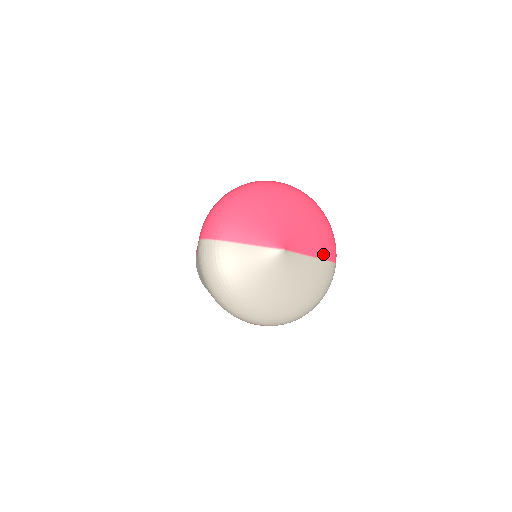
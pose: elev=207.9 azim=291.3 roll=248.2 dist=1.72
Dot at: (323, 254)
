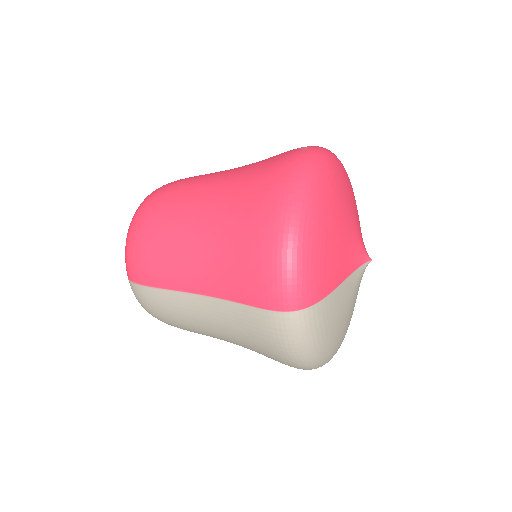
Dot at: occluded
